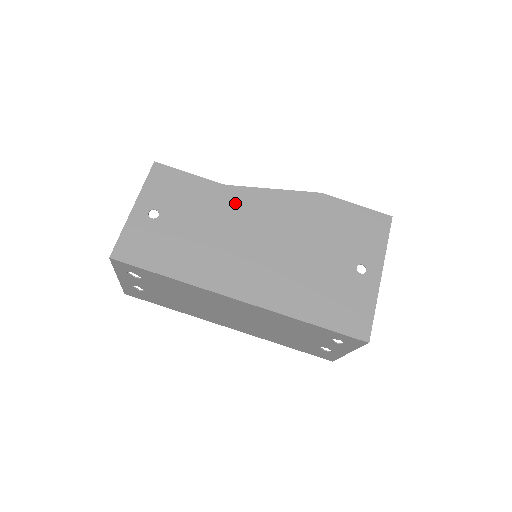
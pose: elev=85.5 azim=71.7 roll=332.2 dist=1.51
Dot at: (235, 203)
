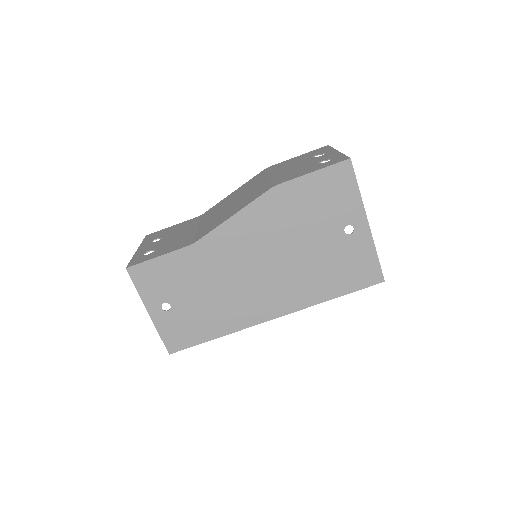
Dot at: (213, 253)
